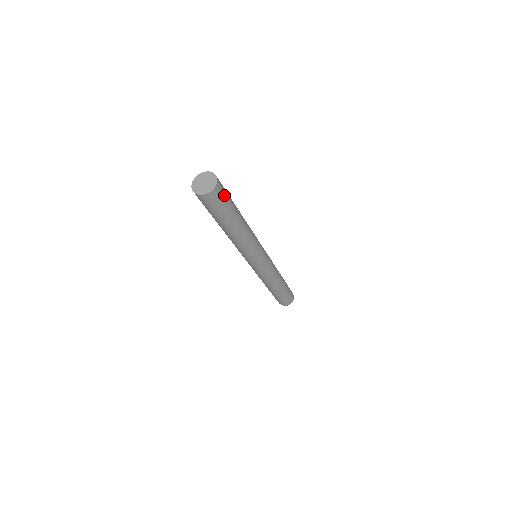
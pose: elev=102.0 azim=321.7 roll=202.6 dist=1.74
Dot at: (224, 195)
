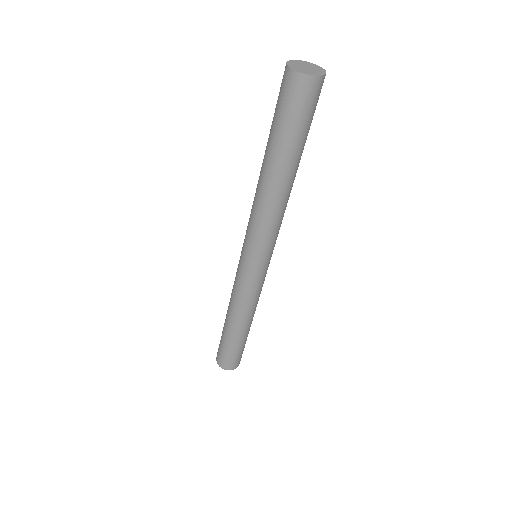
Dot at: (316, 104)
